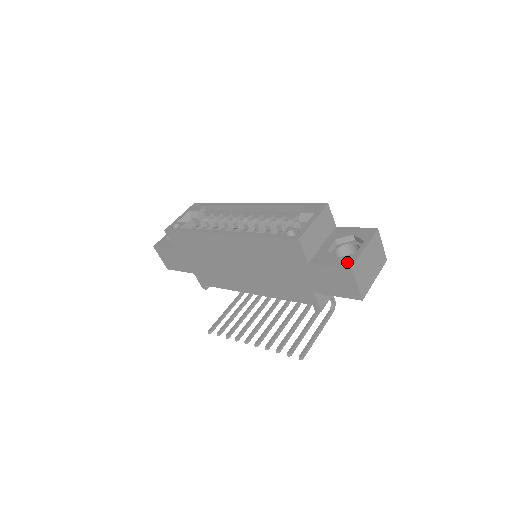
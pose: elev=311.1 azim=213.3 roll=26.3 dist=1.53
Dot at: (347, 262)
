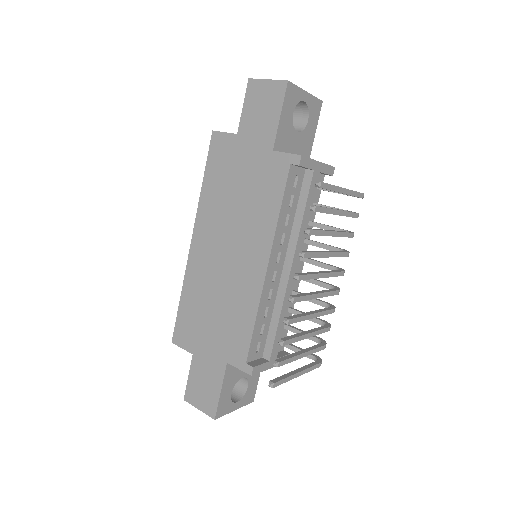
Dot at: occluded
